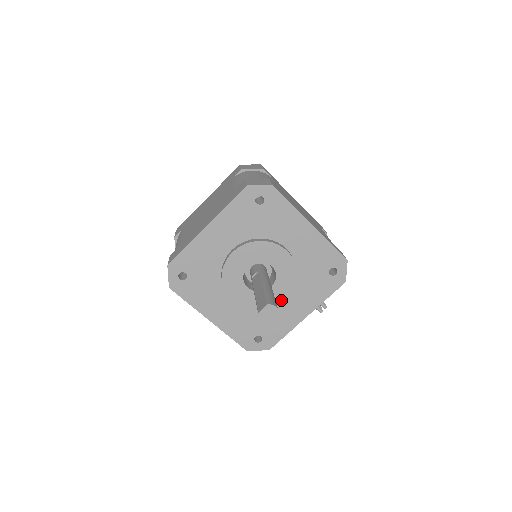
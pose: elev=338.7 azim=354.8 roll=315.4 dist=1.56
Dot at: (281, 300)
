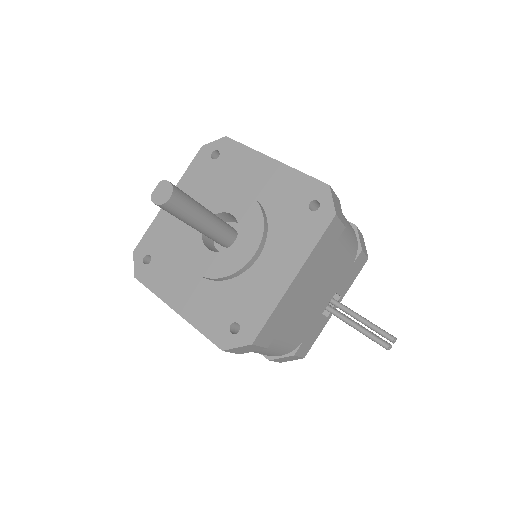
Dot at: (249, 256)
